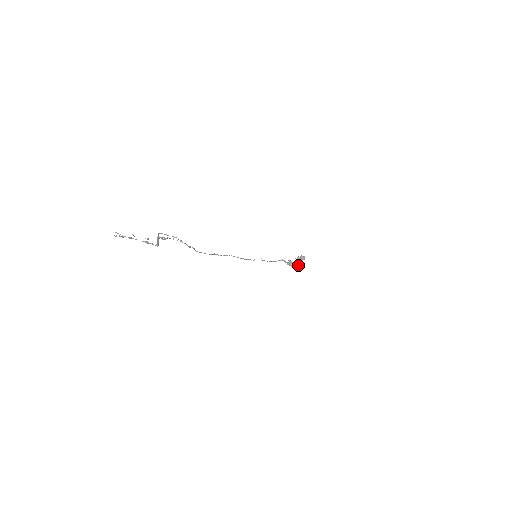
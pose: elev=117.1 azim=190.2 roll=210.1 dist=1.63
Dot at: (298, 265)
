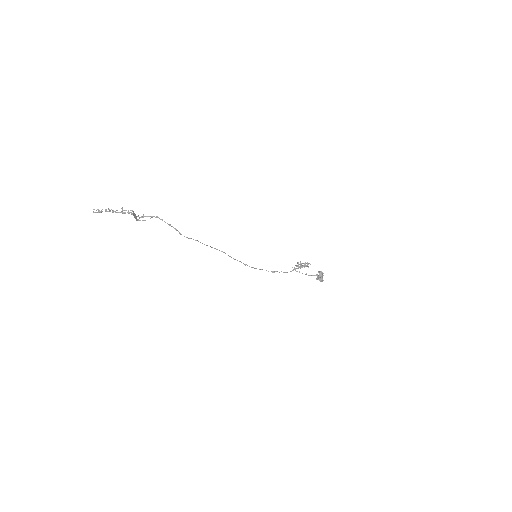
Dot at: (317, 276)
